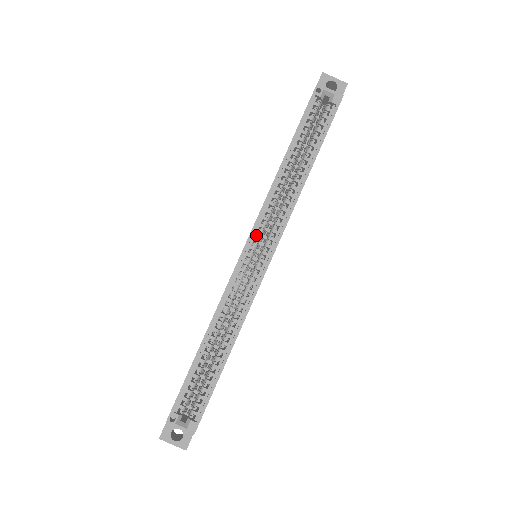
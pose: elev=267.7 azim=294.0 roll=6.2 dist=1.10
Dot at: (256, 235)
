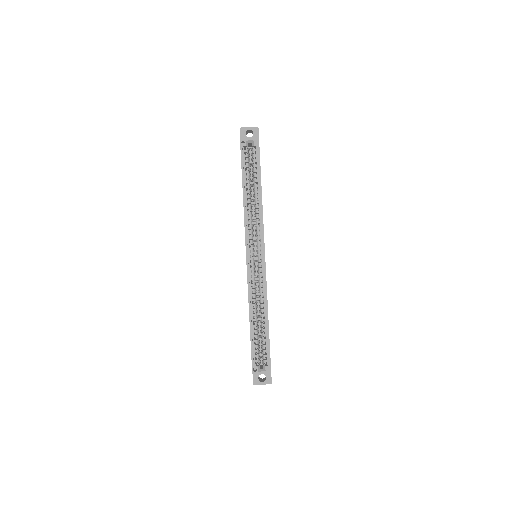
Dot at: (250, 245)
